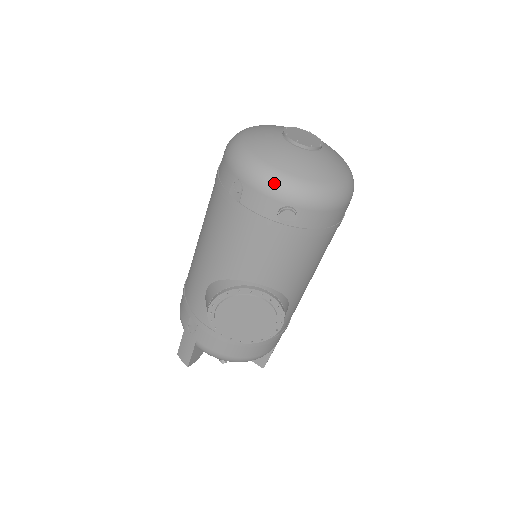
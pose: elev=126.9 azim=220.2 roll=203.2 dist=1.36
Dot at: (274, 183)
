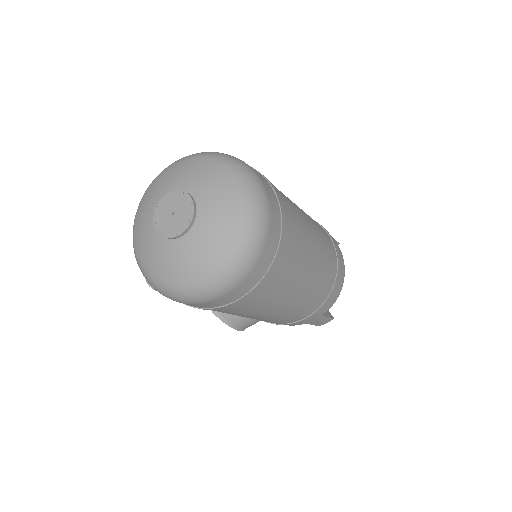
Dot at: occluded
